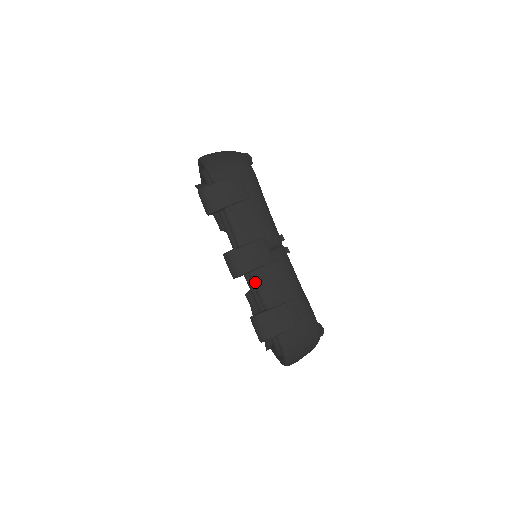
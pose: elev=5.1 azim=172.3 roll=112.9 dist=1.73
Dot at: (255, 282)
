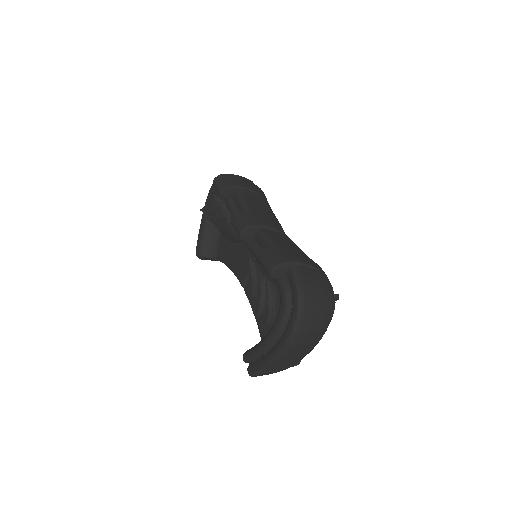
Dot at: (264, 235)
